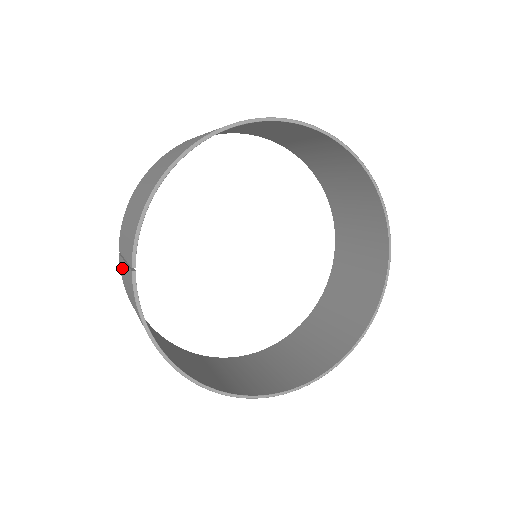
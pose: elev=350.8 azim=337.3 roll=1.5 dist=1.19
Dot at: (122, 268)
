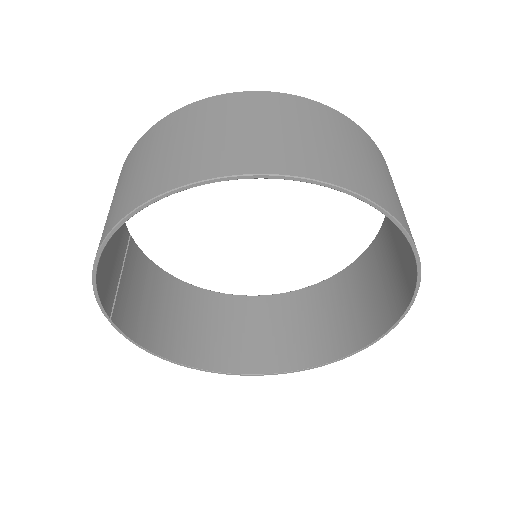
Dot at: occluded
